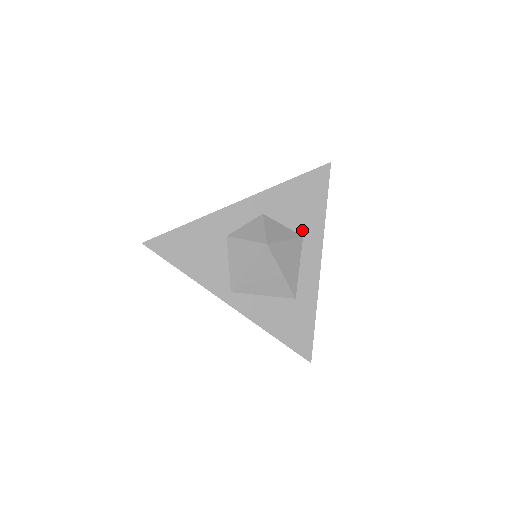
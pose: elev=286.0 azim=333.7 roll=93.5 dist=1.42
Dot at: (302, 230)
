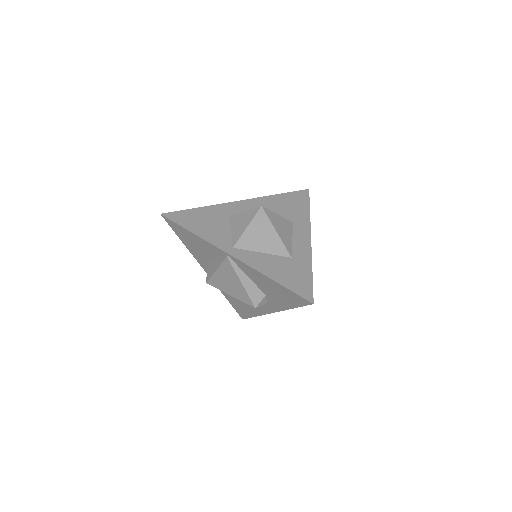
Dot at: (292, 219)
